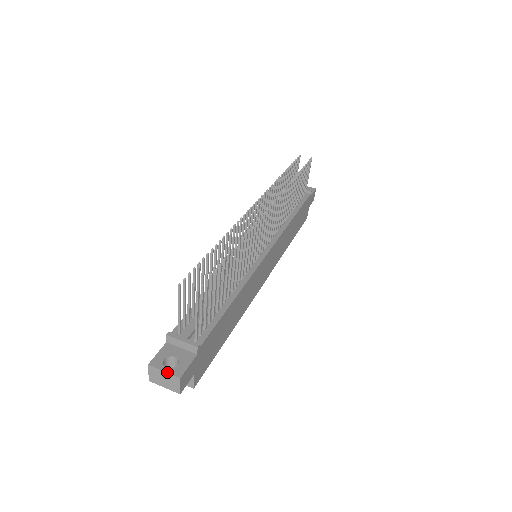
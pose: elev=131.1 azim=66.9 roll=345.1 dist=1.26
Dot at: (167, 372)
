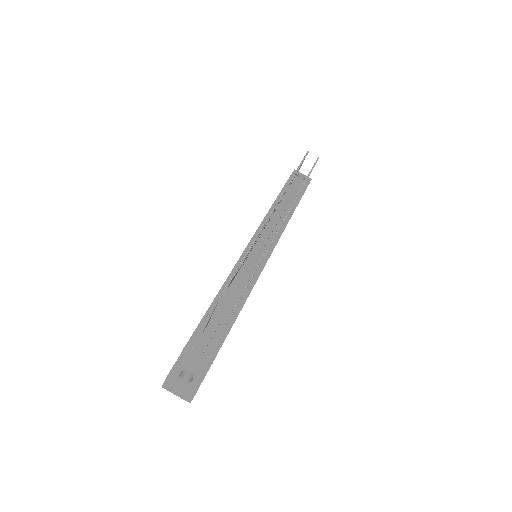
Dot at: (184, 387)
